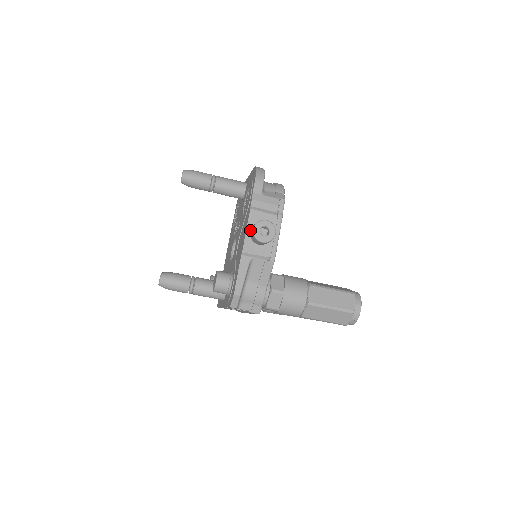
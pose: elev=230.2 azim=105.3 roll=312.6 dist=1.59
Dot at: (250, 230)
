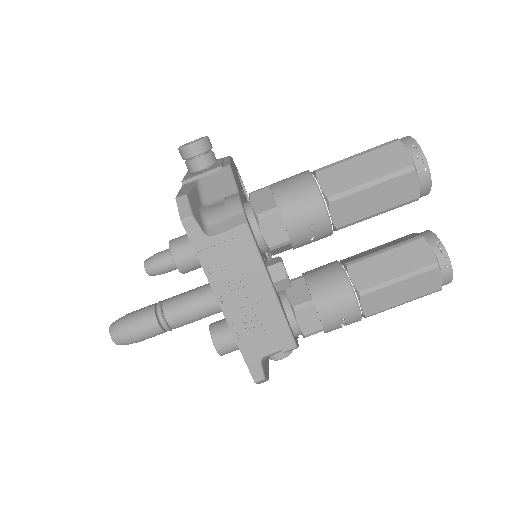
Dot at: (190, 174)
